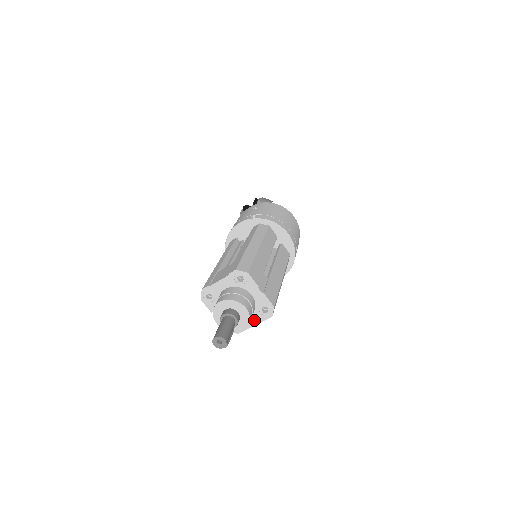
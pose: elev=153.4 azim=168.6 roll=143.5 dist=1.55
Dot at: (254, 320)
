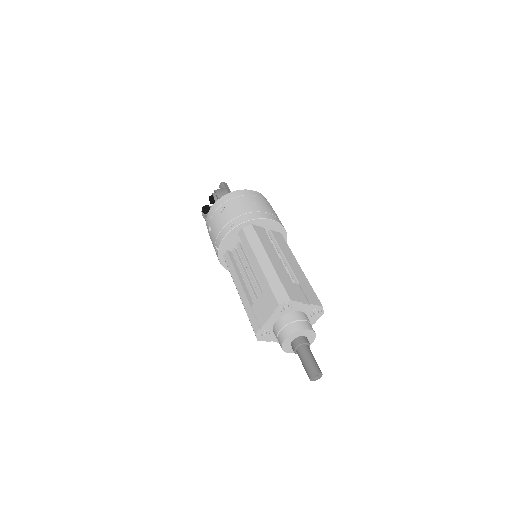
Dot at: occluded
